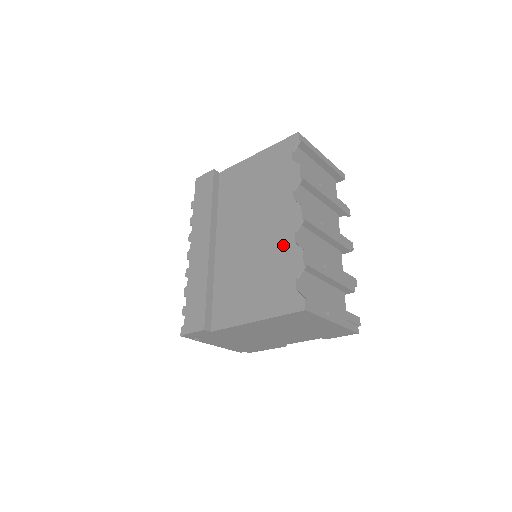
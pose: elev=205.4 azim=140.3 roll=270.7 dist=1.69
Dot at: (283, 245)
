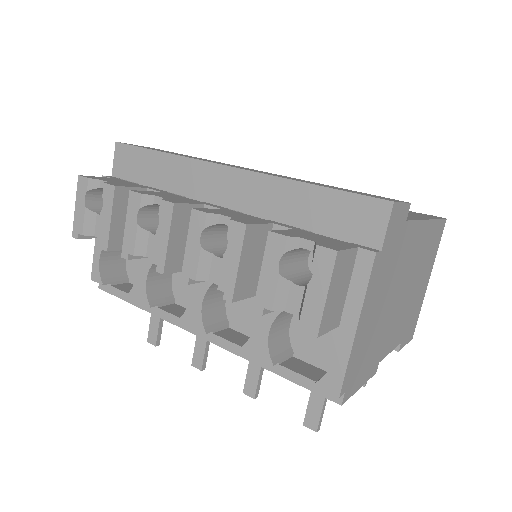
Dot at: occluded
